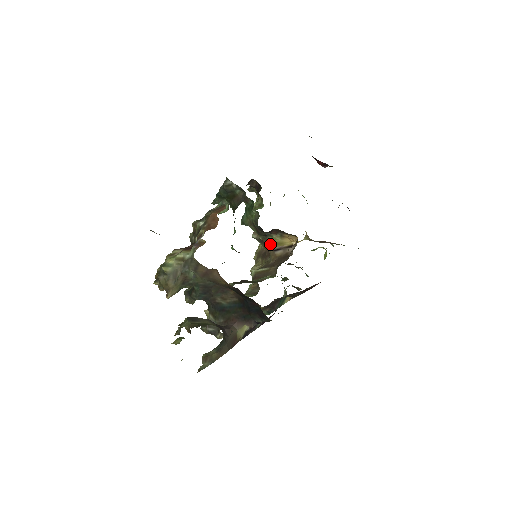
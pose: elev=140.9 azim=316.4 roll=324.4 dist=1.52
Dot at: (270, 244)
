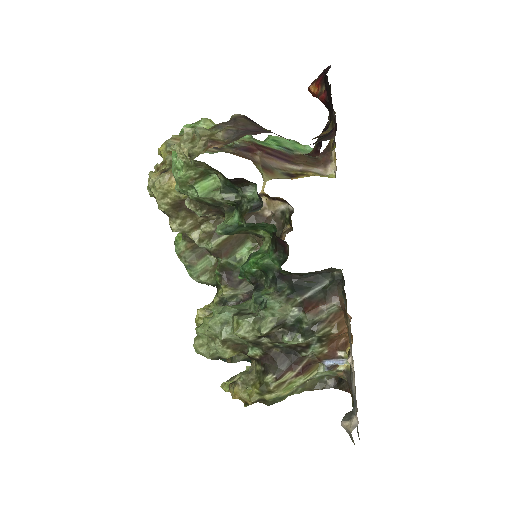
Dot at: occluded
